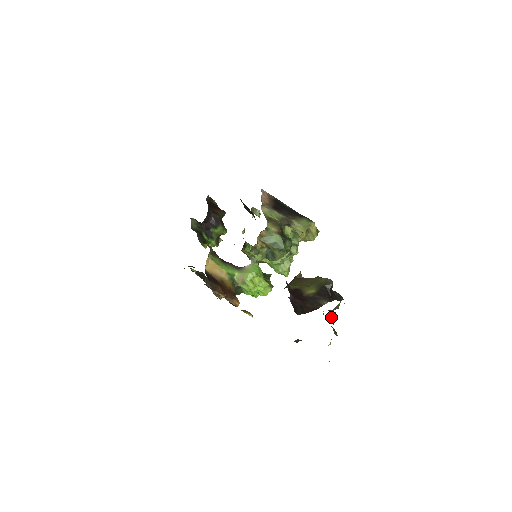
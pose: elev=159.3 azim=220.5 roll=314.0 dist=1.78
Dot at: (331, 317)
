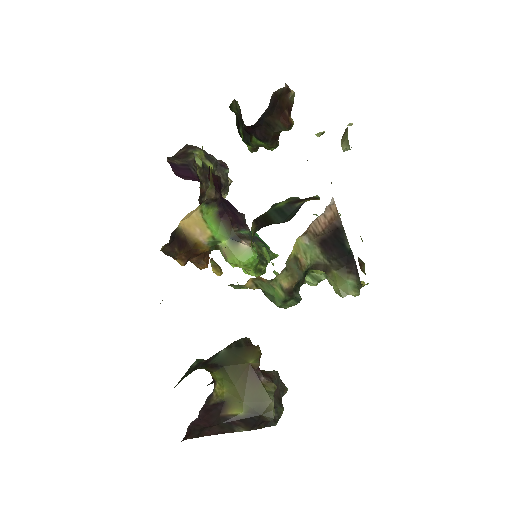
Dot at: occluded
